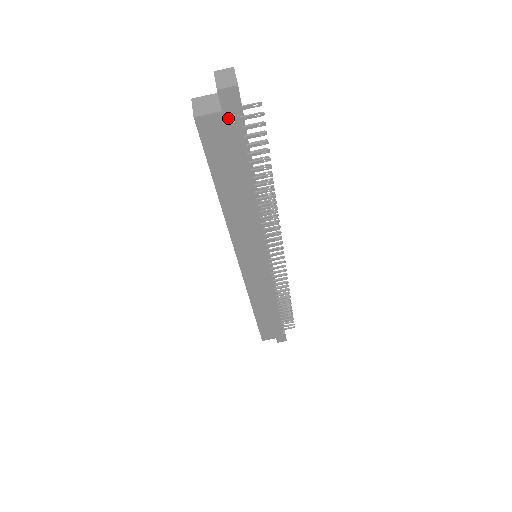
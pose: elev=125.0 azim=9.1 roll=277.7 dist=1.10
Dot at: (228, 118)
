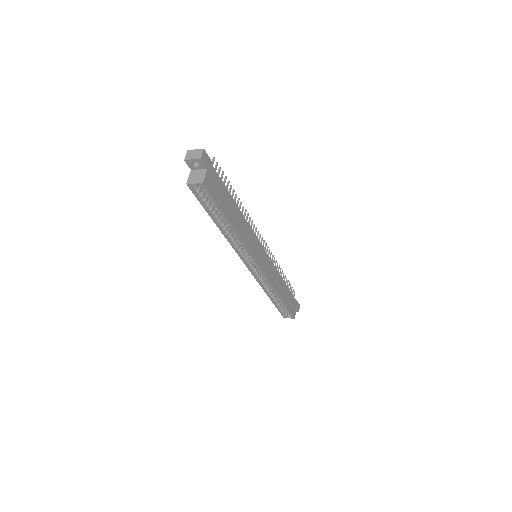
Dot at: (210, 171)
